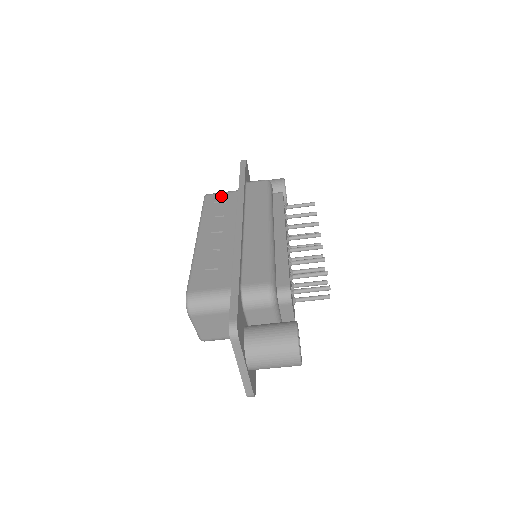
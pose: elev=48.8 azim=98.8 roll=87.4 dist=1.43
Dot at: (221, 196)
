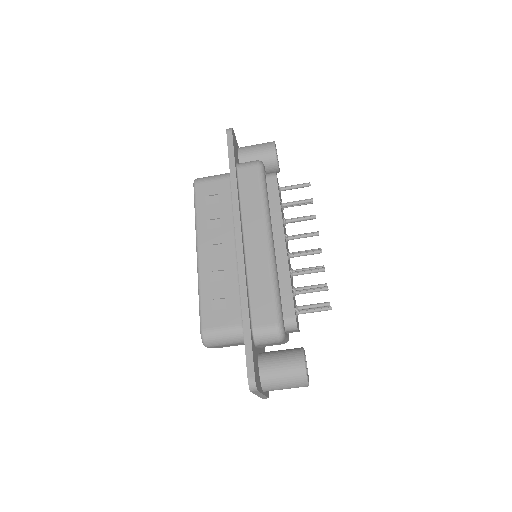
Dot at: (212, 186)
